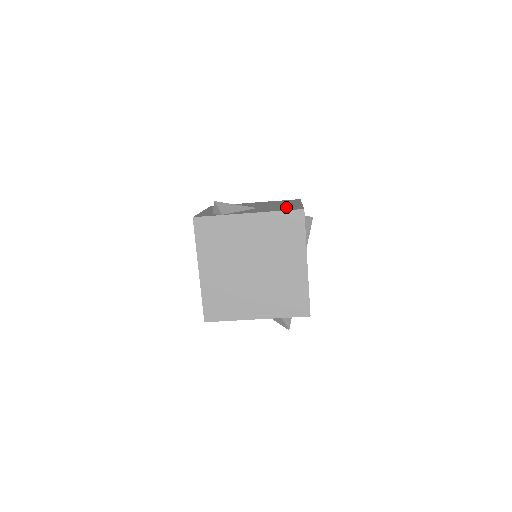
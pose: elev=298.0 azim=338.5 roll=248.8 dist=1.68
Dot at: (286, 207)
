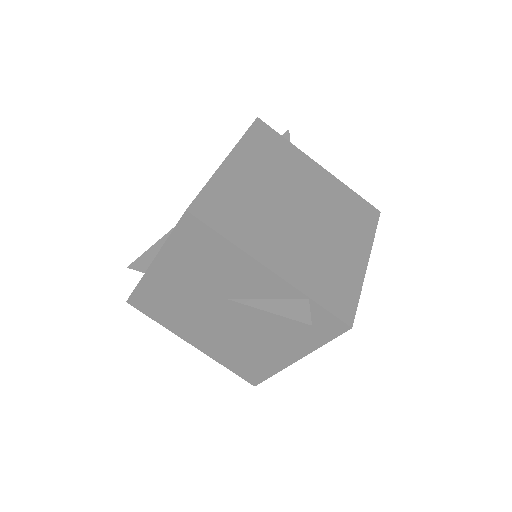
Dot at: occluded
